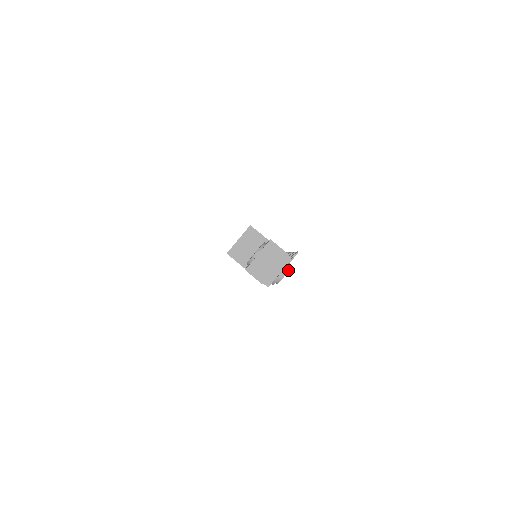
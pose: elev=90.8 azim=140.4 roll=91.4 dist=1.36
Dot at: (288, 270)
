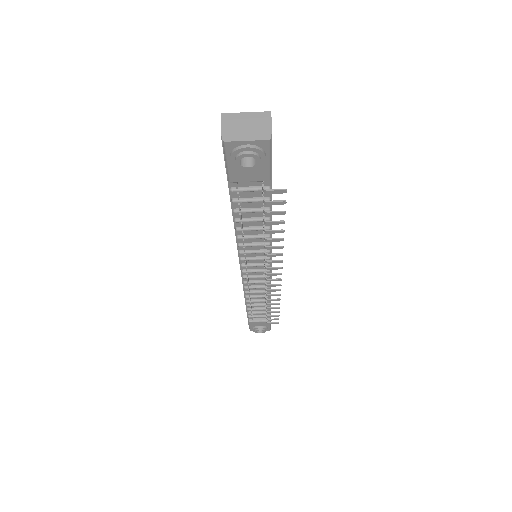
Dot at: (258, 155)
